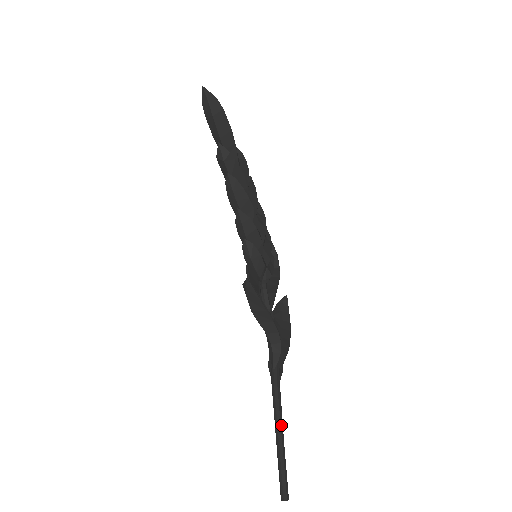
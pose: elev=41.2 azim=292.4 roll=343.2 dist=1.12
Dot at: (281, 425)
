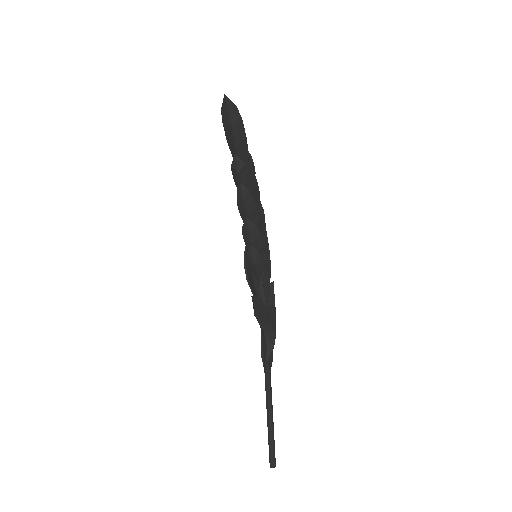
Dot at: (272, 408)
